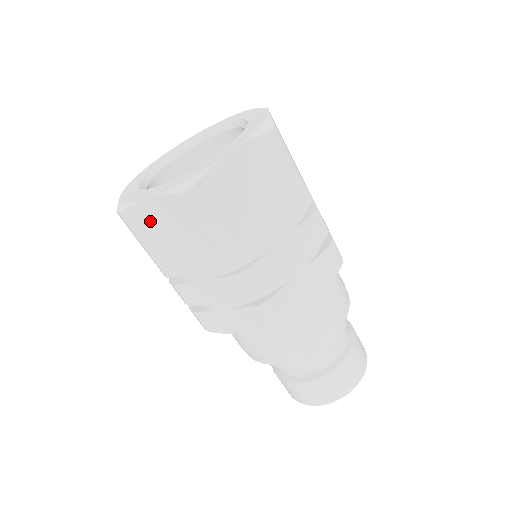
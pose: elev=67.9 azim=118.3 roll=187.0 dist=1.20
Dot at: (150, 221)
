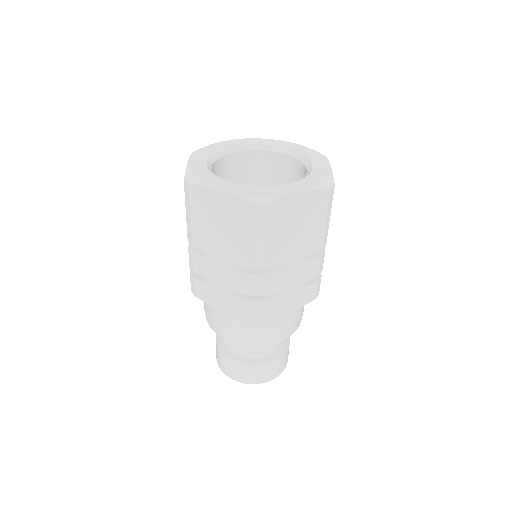
Dot at: (211, 204)
